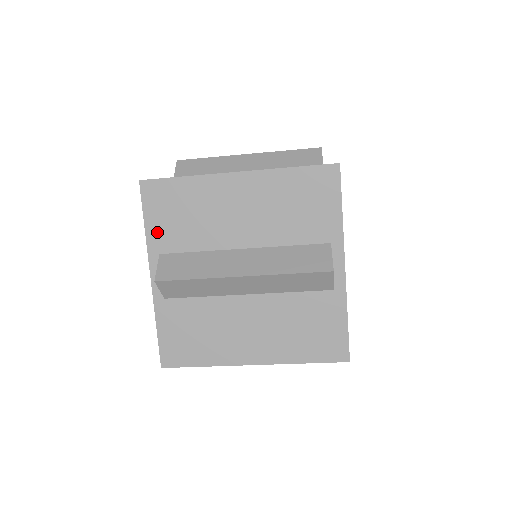
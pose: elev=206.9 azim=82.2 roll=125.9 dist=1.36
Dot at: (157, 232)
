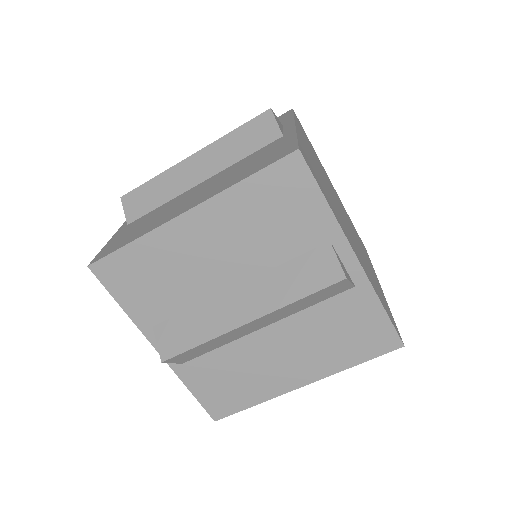
Dot at: occluded
